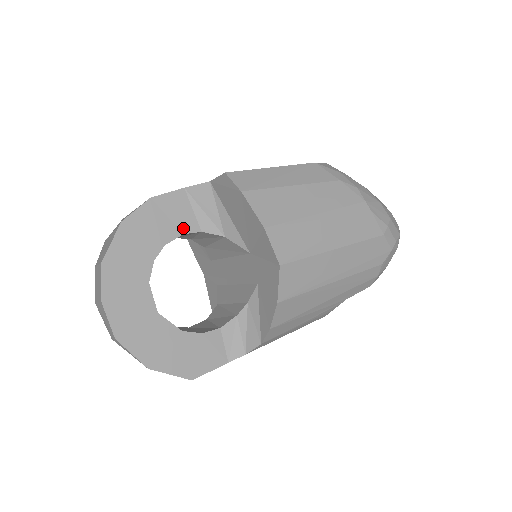
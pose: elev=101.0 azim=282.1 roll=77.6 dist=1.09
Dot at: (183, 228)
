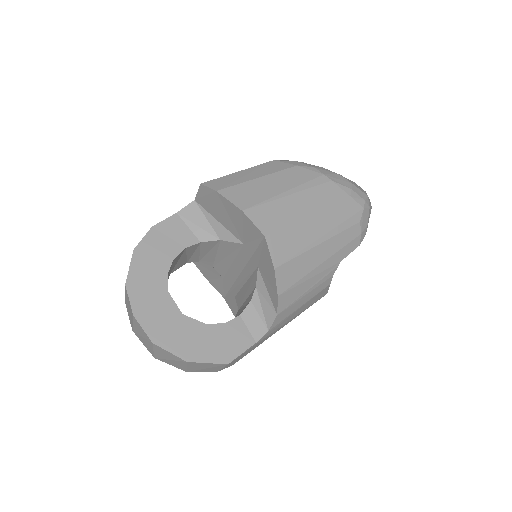
Dot at: (184, 243)
